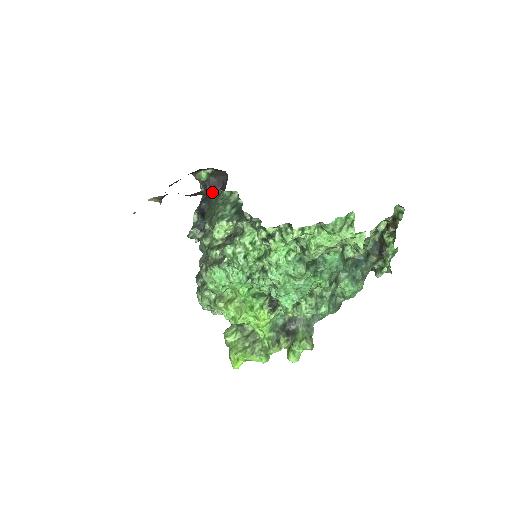
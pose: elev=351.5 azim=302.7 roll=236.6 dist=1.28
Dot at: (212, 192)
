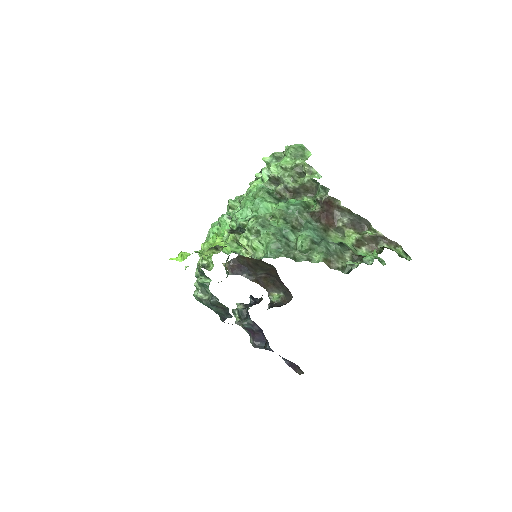
Dot at: occluded
